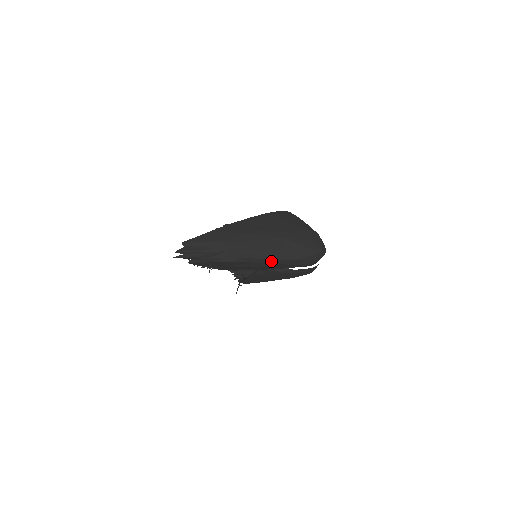
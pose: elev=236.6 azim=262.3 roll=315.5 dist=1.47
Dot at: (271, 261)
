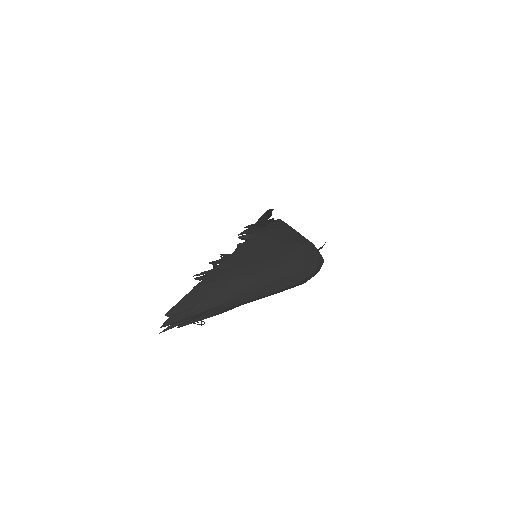
Dot at: (264, 296)
